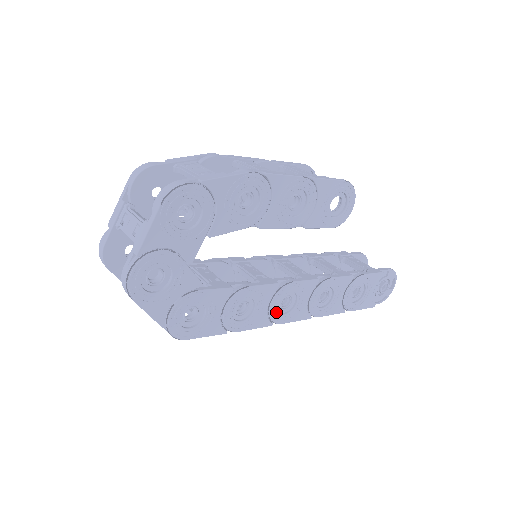
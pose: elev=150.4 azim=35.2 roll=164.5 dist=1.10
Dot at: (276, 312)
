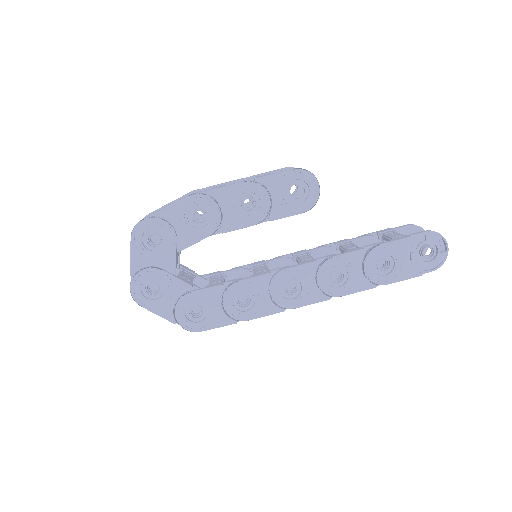
Dot at: (282, 299)
